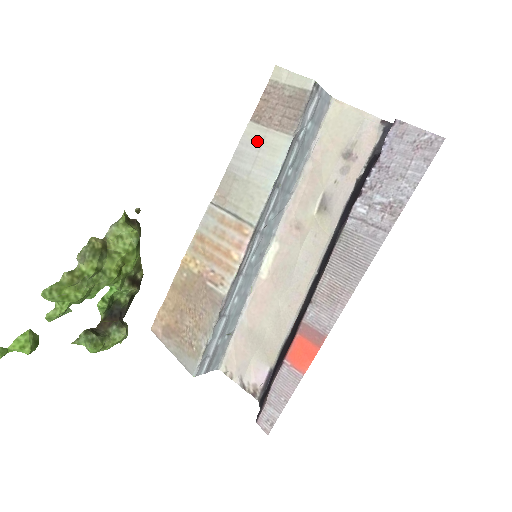
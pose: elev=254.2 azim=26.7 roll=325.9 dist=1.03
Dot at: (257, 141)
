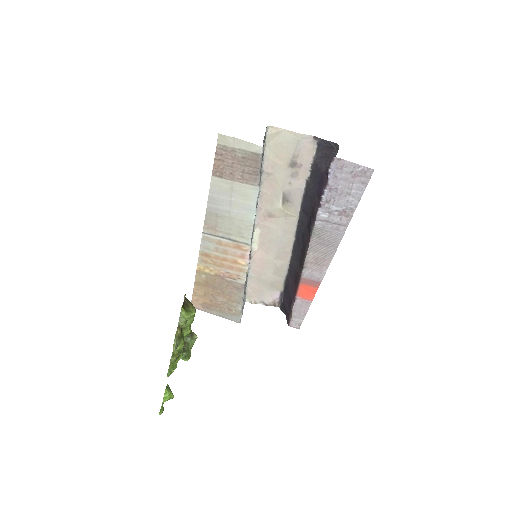
Dot at: (226, 190)
